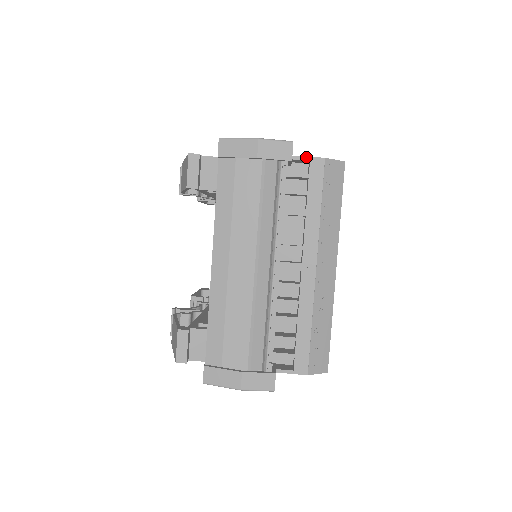
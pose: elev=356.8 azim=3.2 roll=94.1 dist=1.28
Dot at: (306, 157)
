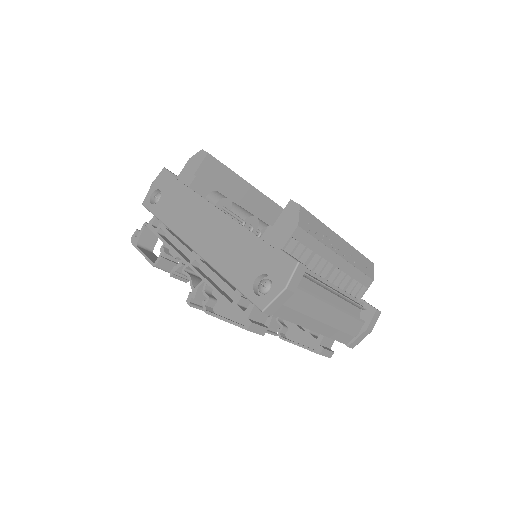
Dot at: (289, 239)
